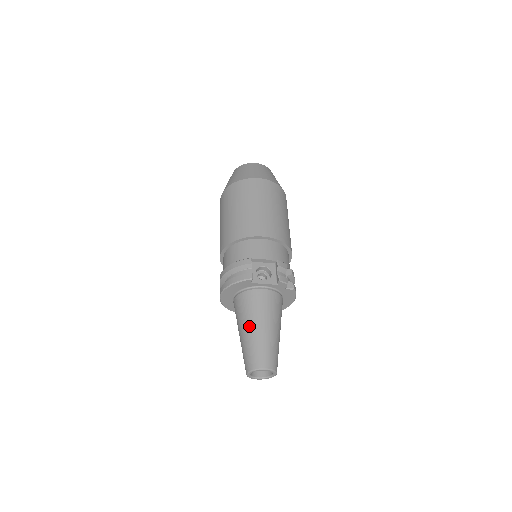
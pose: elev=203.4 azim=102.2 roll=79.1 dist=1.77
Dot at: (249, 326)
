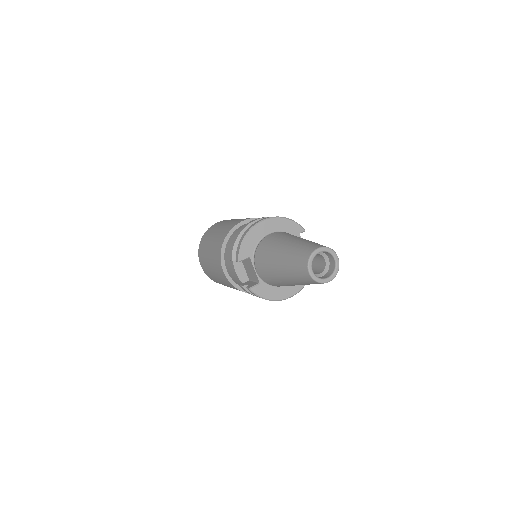
Dot at: occluded
